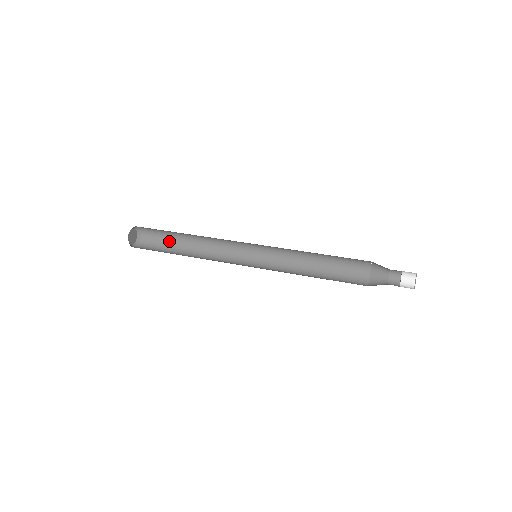
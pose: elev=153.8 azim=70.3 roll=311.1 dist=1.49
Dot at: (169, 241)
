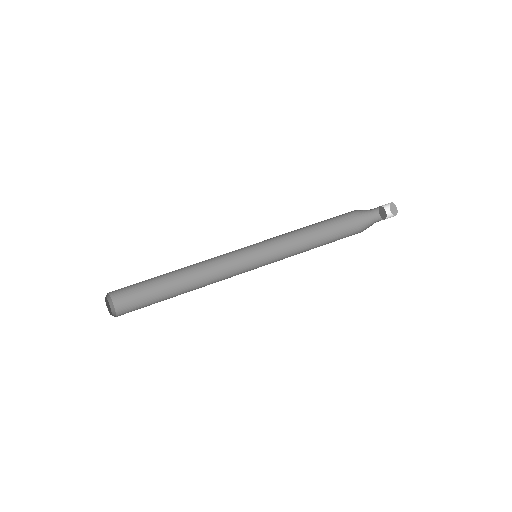
Dot at: (149, 287)
